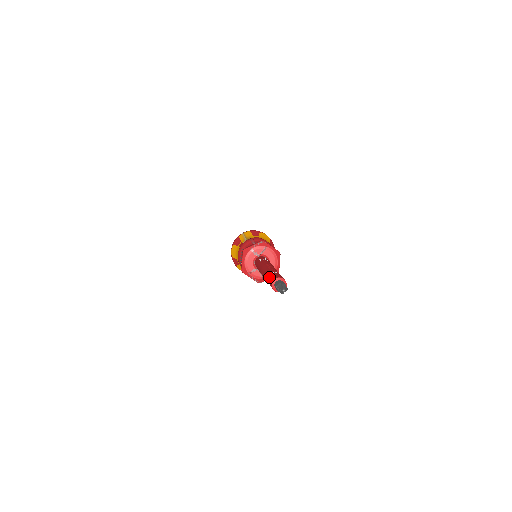
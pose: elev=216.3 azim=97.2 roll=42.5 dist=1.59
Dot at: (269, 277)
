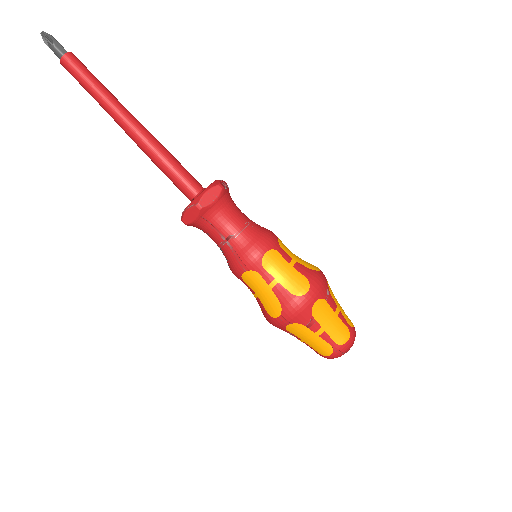
Dot at: occluded
